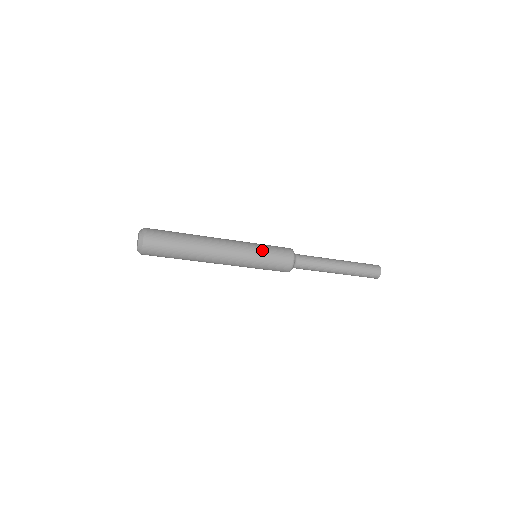
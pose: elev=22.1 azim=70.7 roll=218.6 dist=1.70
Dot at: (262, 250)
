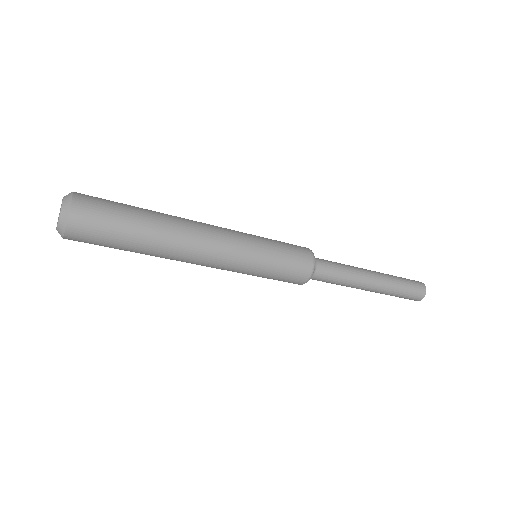
Dot at: (265, 238)
